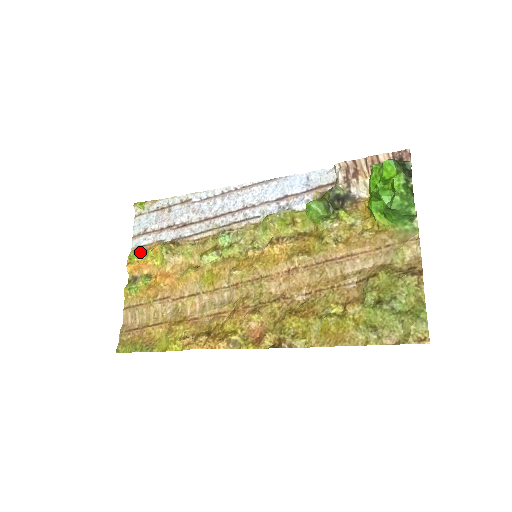
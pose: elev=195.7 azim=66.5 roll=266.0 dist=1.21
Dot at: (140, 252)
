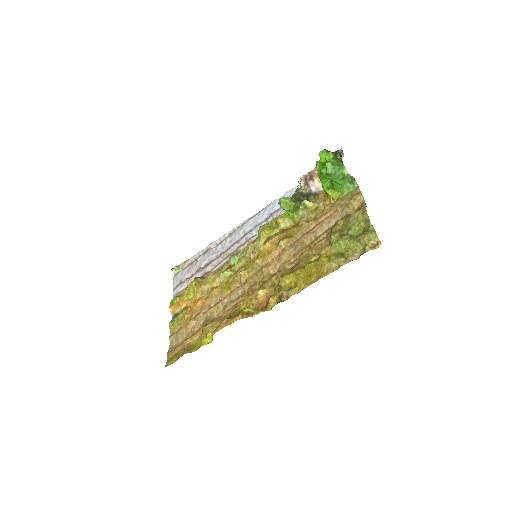
Dot at: (178, 296)
